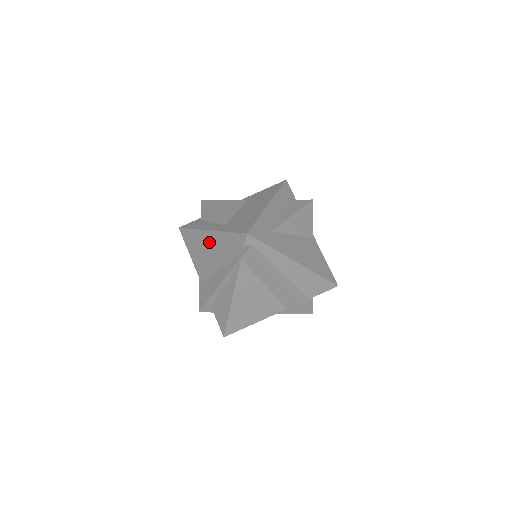
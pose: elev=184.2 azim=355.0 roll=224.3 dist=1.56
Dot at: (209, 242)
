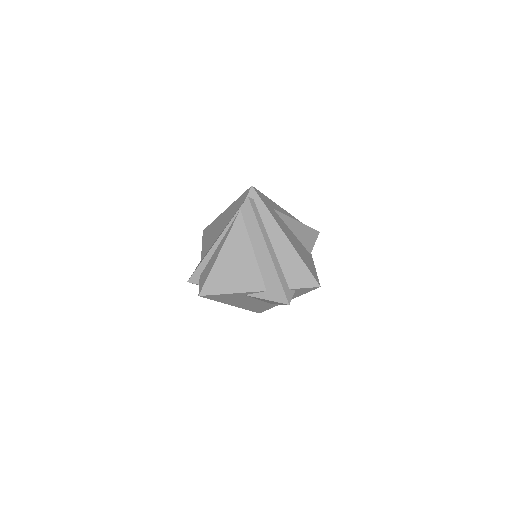
Dot at: (221, 219)
